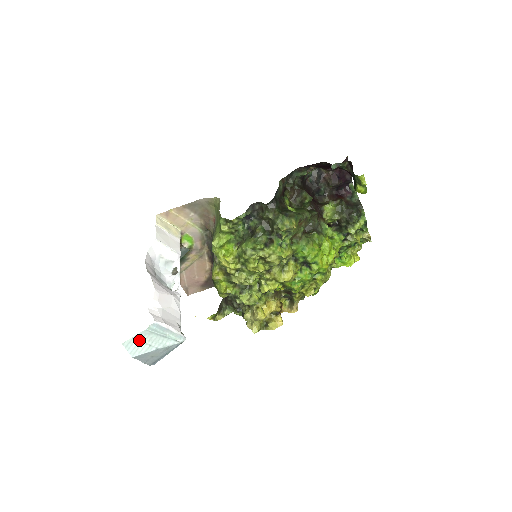
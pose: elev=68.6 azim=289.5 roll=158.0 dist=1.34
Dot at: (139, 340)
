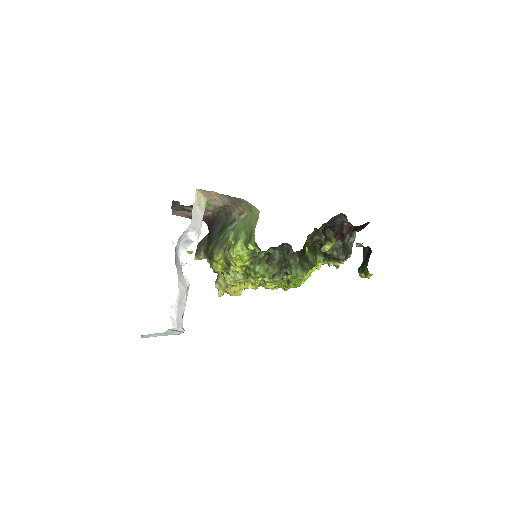
Dot at: (154, 334)
